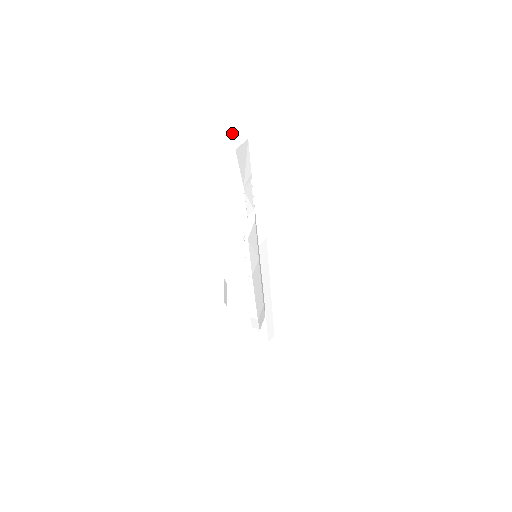
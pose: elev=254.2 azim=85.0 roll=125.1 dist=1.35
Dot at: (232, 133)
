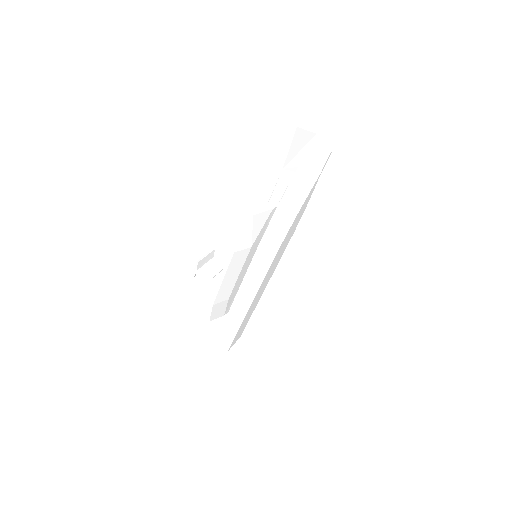
Dot at: (307, 117)
